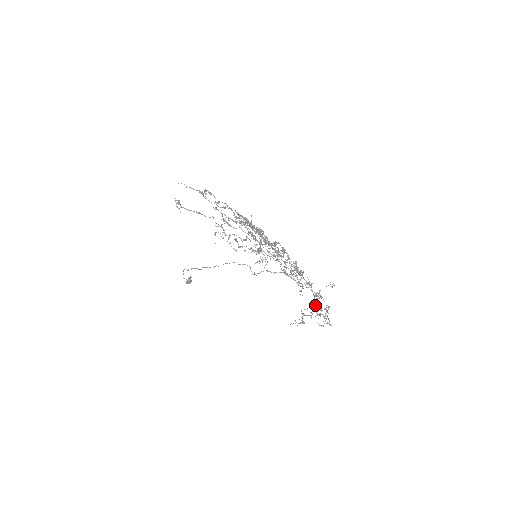
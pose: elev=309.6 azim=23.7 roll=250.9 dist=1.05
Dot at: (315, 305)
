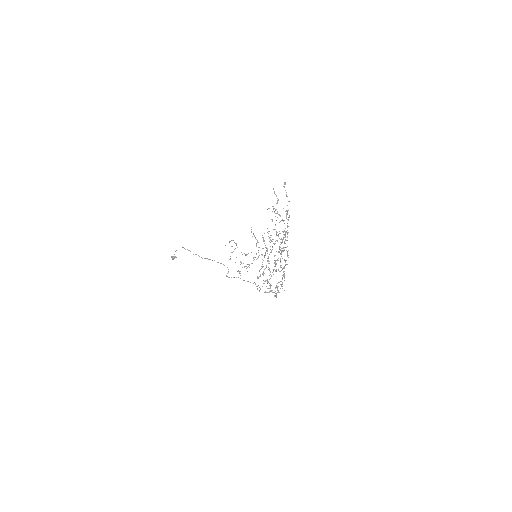
Dot at: occluded
